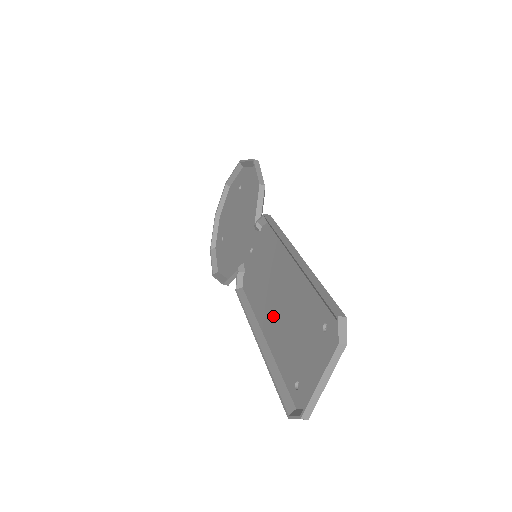
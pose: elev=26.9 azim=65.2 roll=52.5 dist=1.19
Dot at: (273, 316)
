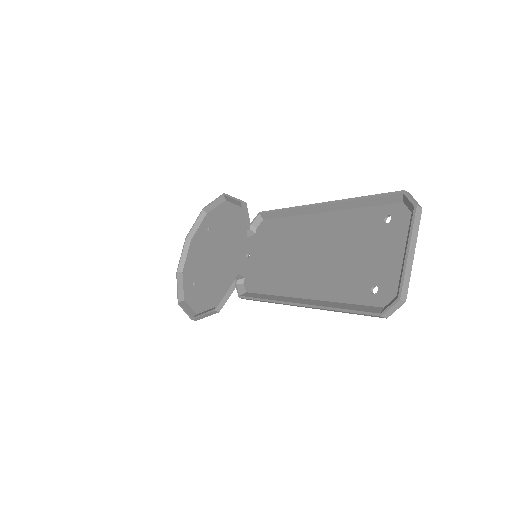
Dot at: (308, 272)
